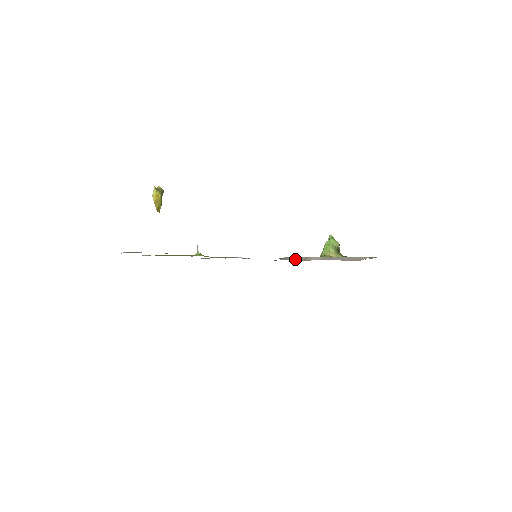
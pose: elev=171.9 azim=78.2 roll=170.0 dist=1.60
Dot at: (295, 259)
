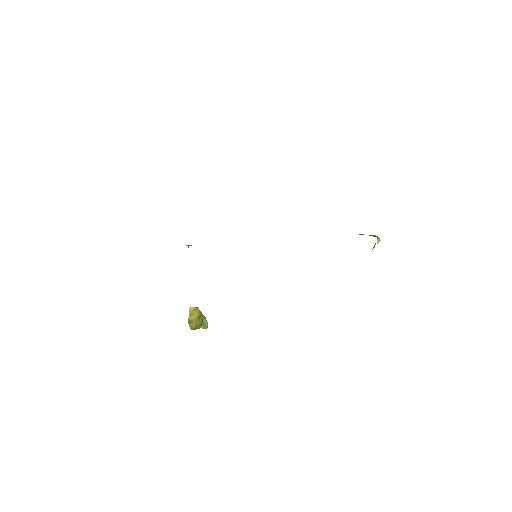
Dot at: occluded
